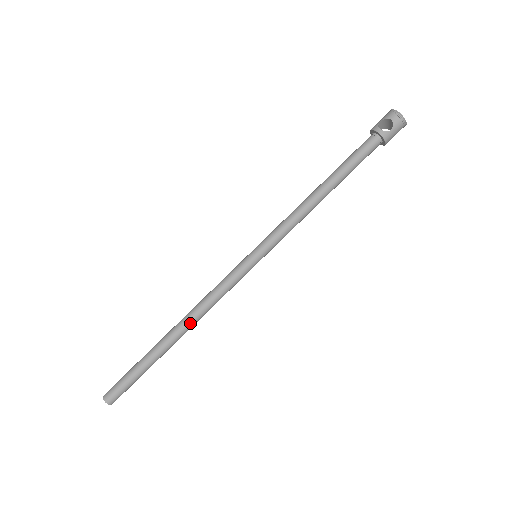
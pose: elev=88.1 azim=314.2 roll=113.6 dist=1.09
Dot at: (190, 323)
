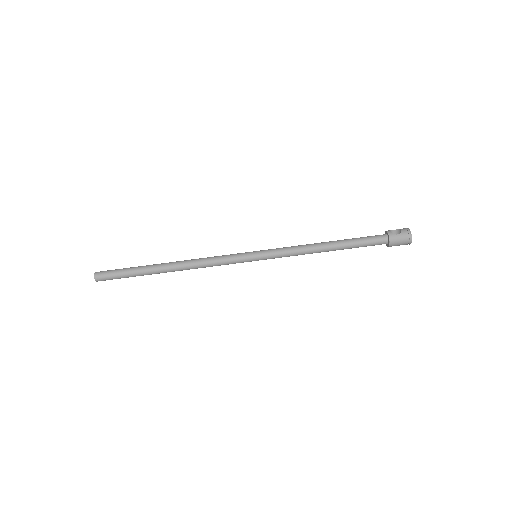
Dot at: (183, 264)
